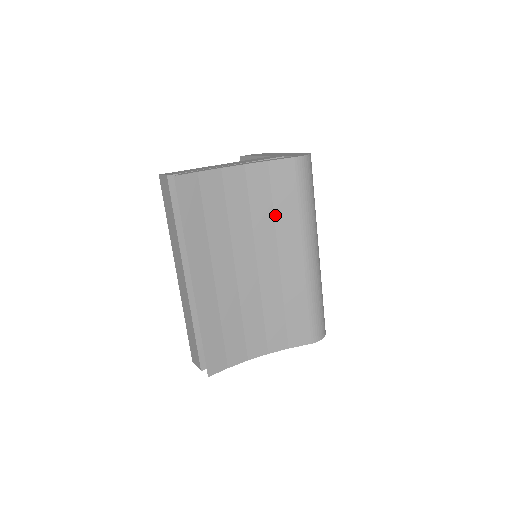
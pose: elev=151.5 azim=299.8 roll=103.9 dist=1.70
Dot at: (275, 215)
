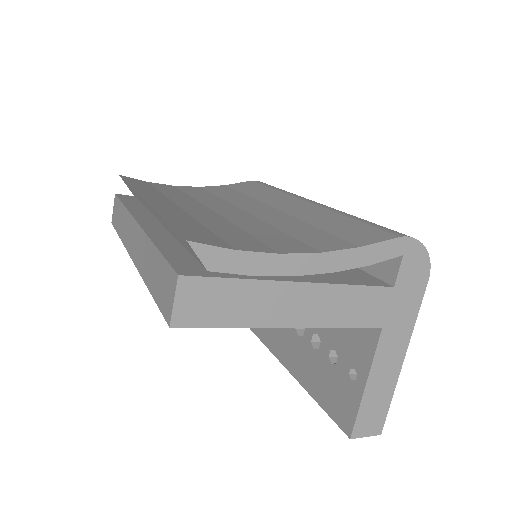
Dot at: (249, 196)
